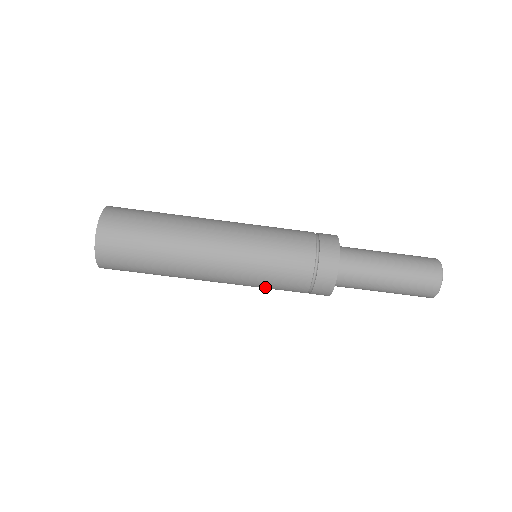
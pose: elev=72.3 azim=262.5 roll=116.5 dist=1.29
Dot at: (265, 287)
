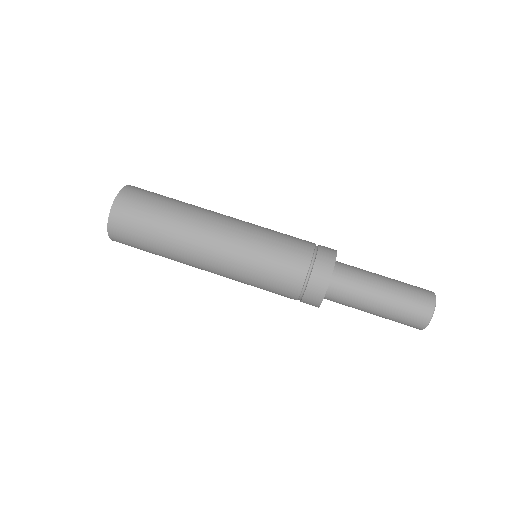
Dot at: (267, 257)
